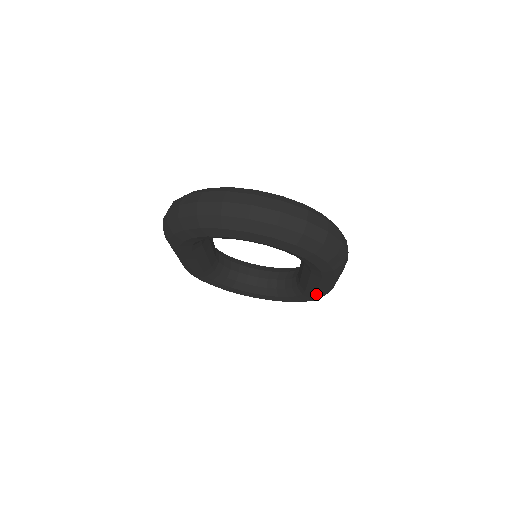
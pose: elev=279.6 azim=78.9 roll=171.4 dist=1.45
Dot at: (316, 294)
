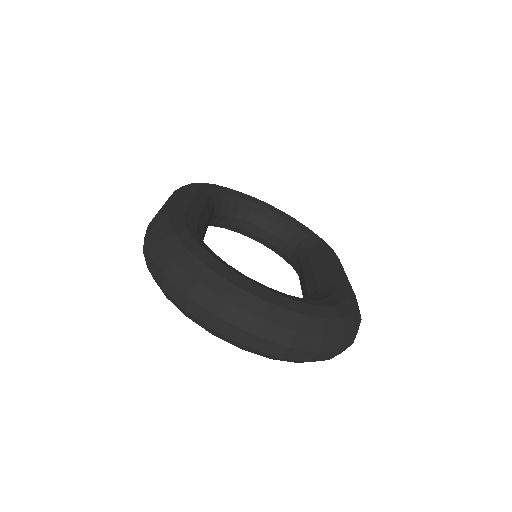
Dot at: occluded
